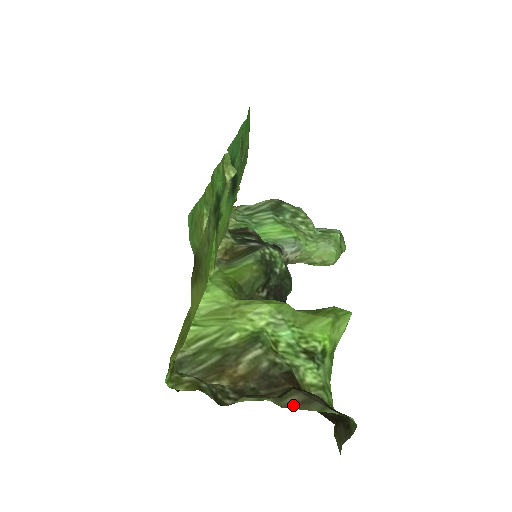
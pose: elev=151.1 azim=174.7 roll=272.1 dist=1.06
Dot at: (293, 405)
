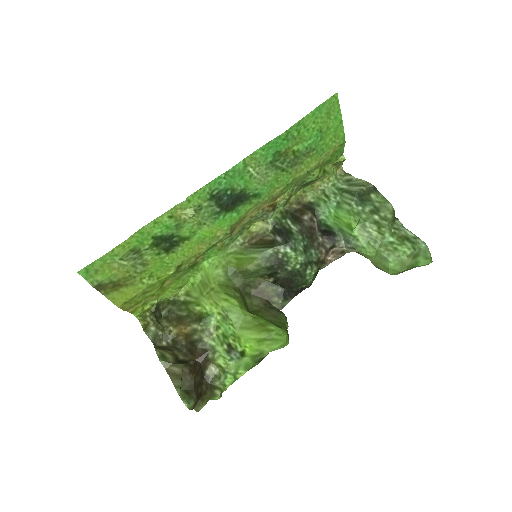
Dot at: (170, 372)
